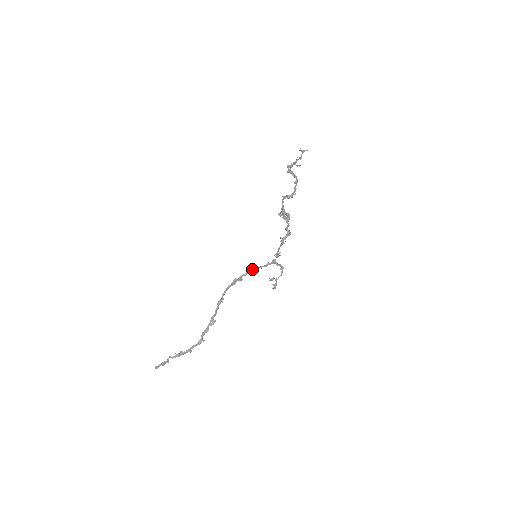
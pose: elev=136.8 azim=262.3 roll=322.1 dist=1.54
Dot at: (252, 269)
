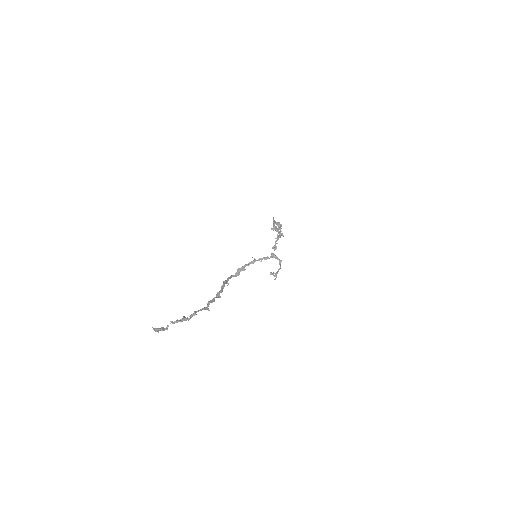
Dot at: (254, 260)
